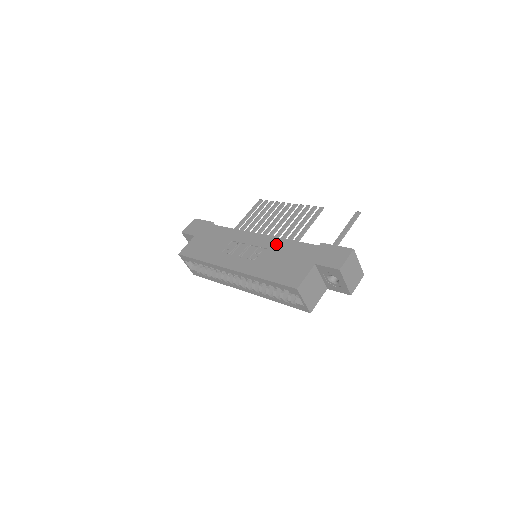
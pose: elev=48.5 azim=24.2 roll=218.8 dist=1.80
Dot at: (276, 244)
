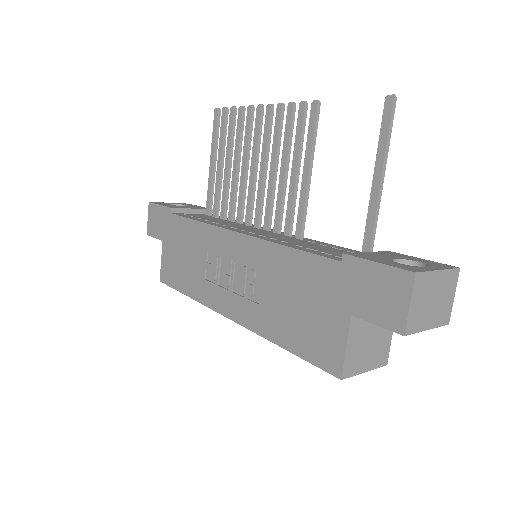
Dot at: (269, 259)
